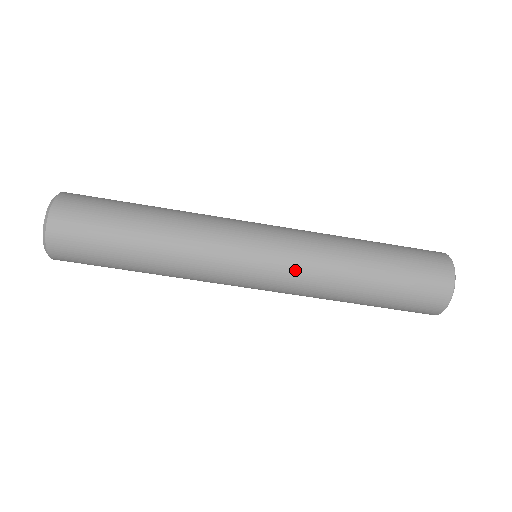
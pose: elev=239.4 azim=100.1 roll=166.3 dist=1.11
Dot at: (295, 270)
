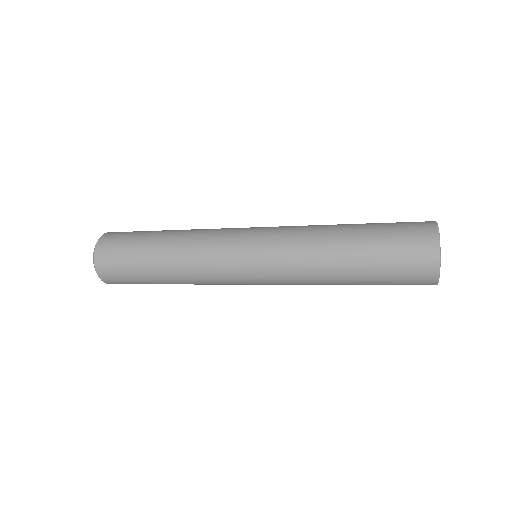
Dot at: (281, 273)
